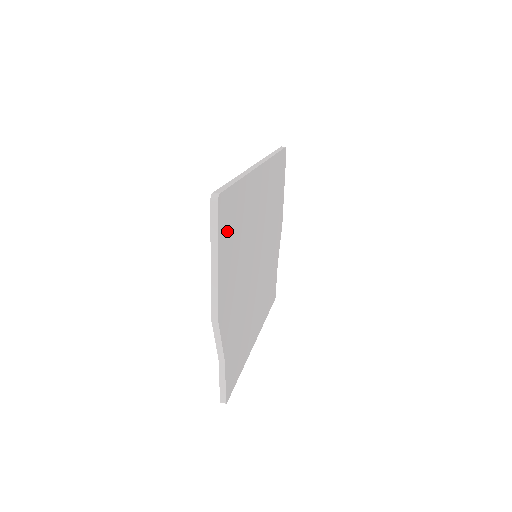
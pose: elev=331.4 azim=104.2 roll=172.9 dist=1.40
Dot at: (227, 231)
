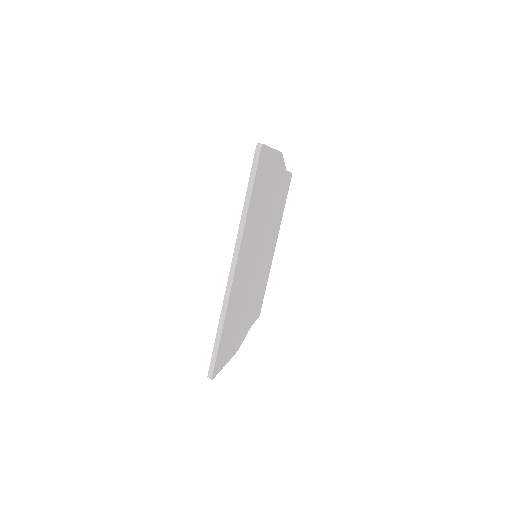
Dot at: (225, 352)
